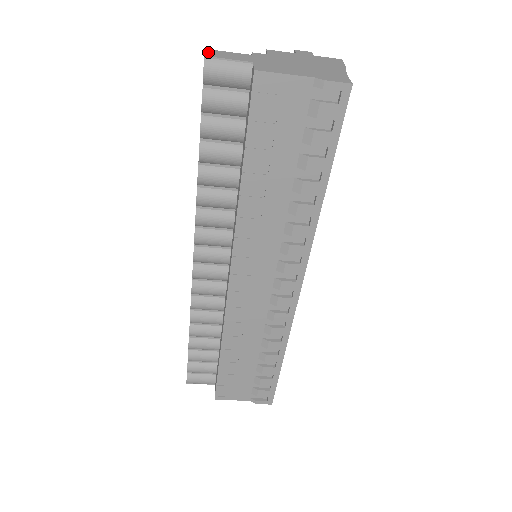
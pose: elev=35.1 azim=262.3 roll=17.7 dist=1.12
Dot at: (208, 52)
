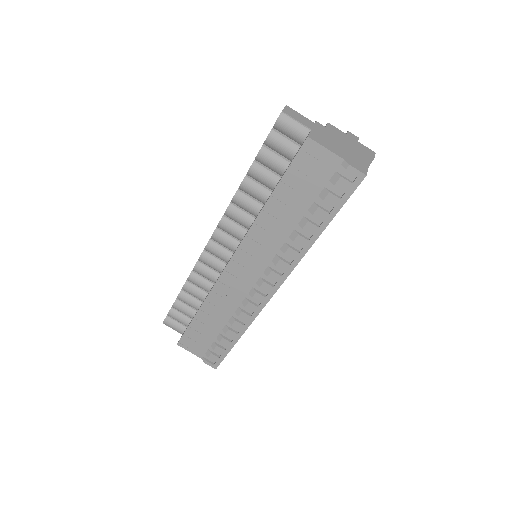
Dot at: (286, 108)
